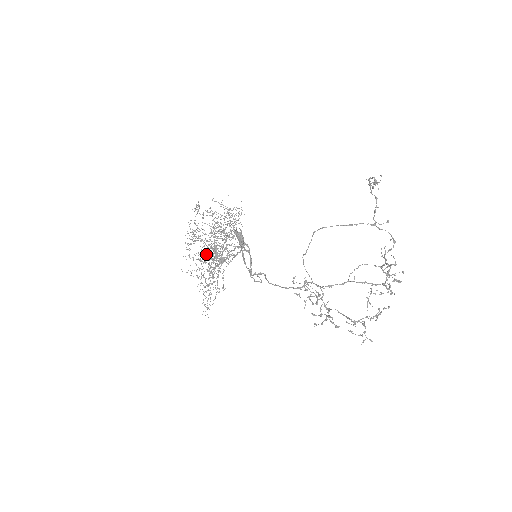
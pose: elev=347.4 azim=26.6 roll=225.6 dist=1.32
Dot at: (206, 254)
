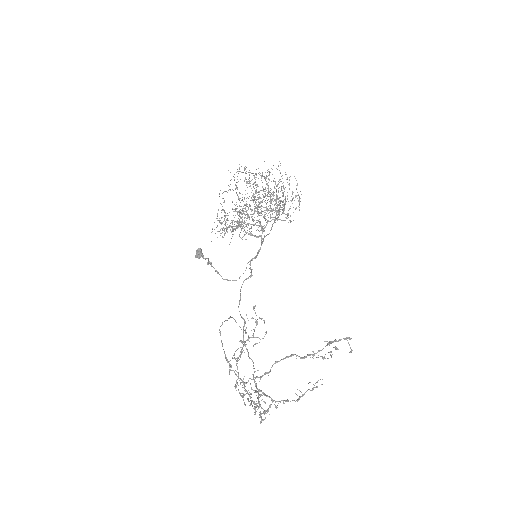
Dot at: (264, 197)
